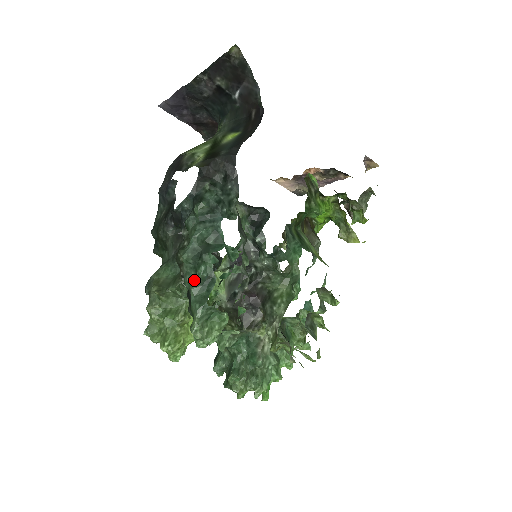
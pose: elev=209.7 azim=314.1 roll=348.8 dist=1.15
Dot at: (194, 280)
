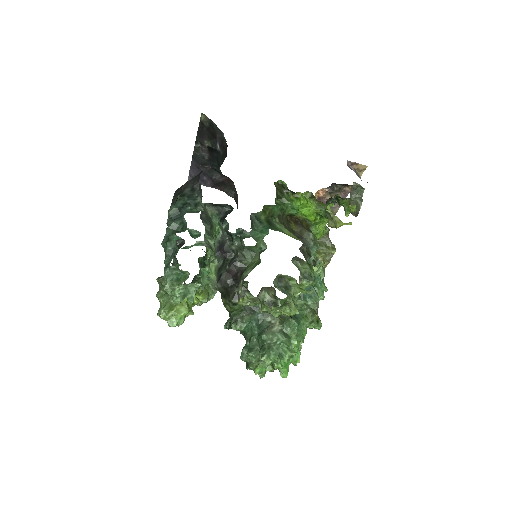
Dot at: (165, 255)
